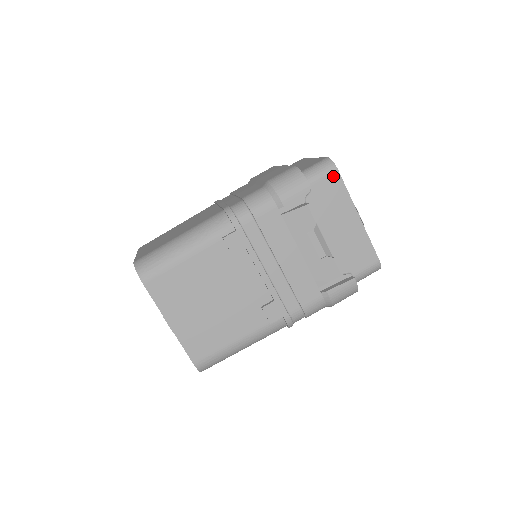
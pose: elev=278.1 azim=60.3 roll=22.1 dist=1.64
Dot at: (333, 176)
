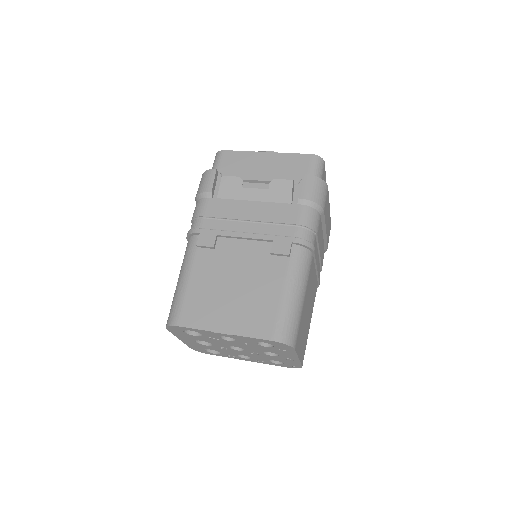
Dot at: (225, 155)
